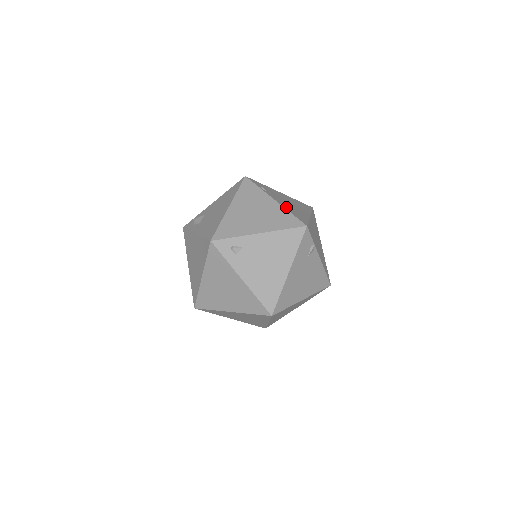
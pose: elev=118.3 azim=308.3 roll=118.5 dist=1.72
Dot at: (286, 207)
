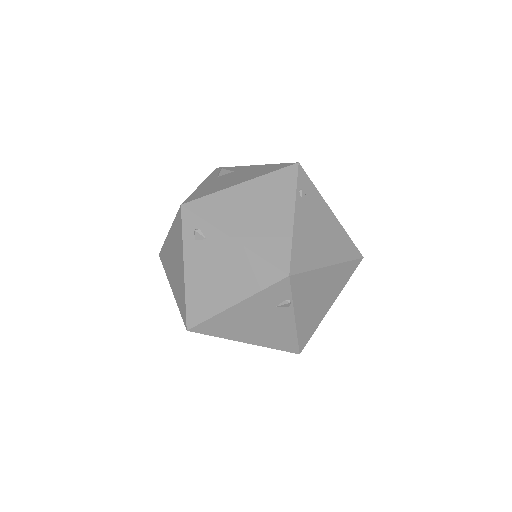
Dot at: (298, 234)
